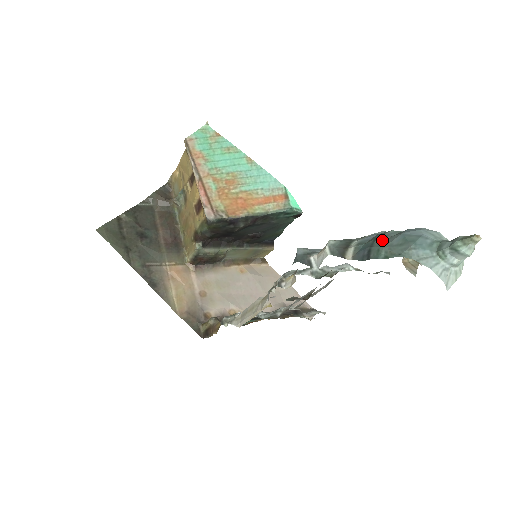
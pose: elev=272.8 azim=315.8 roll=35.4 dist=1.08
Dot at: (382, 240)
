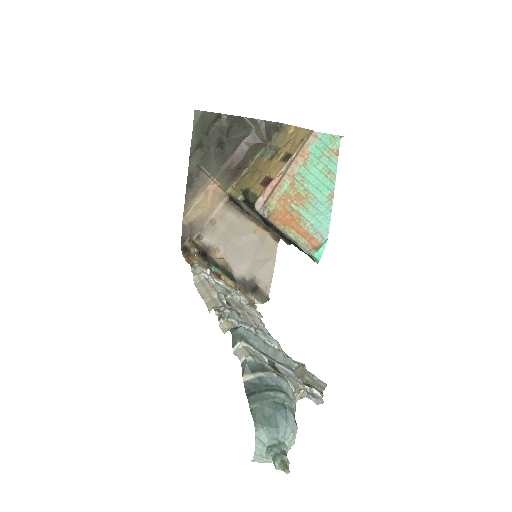
Dot at: (268, 397)
